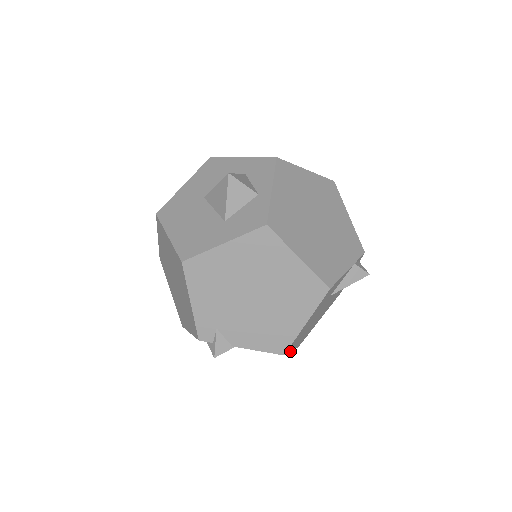
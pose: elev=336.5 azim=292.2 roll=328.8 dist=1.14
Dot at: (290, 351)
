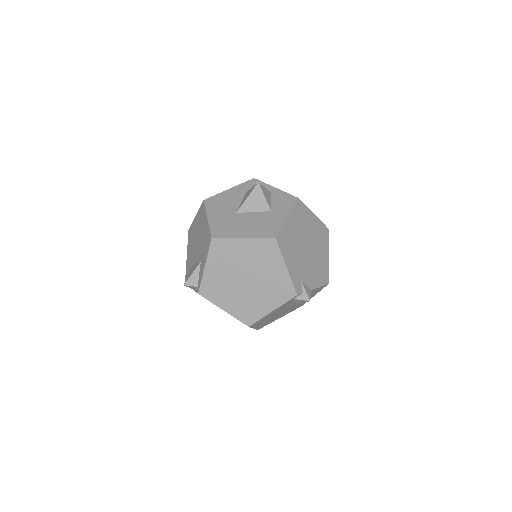
Dot at: occluded
